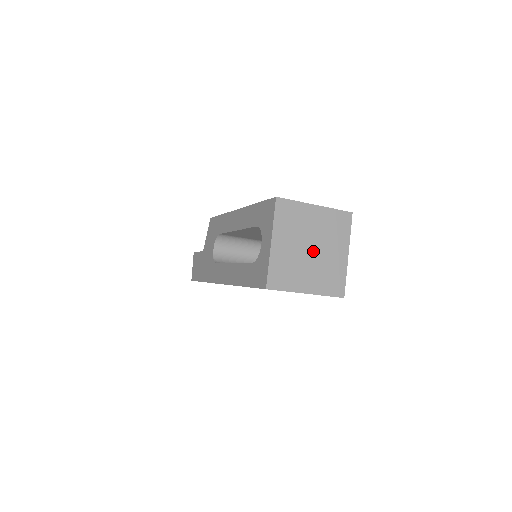
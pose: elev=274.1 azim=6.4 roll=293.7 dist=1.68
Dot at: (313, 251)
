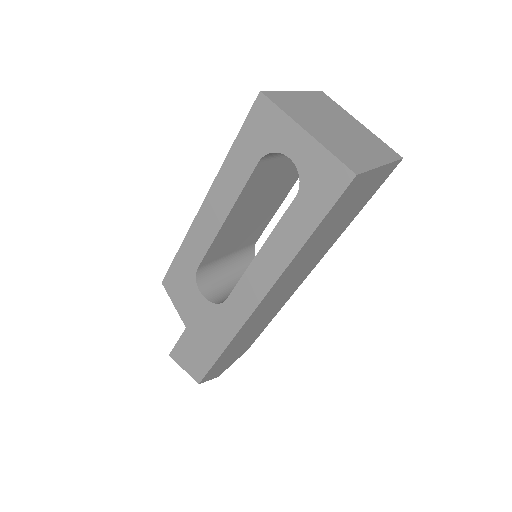
Dot at: (340, 128)
